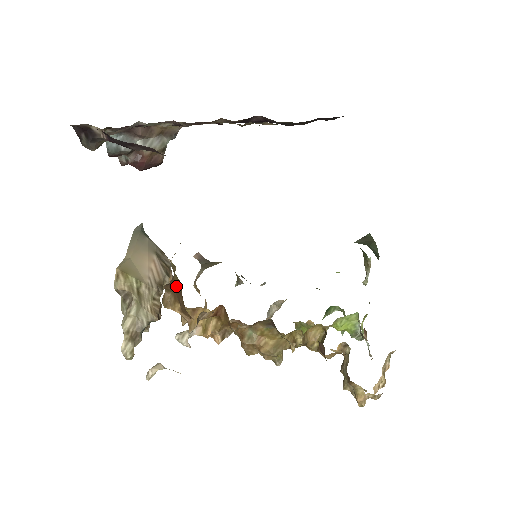
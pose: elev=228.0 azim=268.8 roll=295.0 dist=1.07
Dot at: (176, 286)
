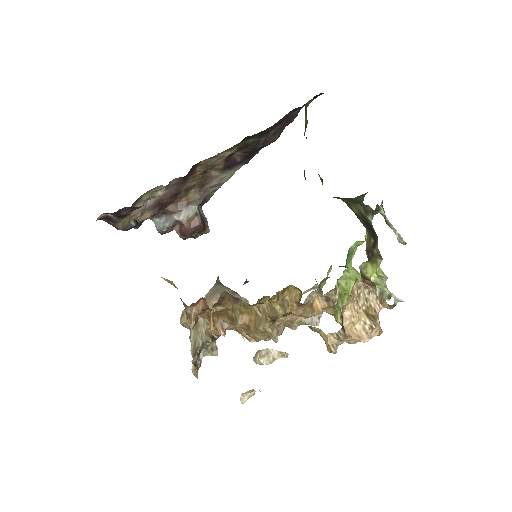
Dot at: occluded
